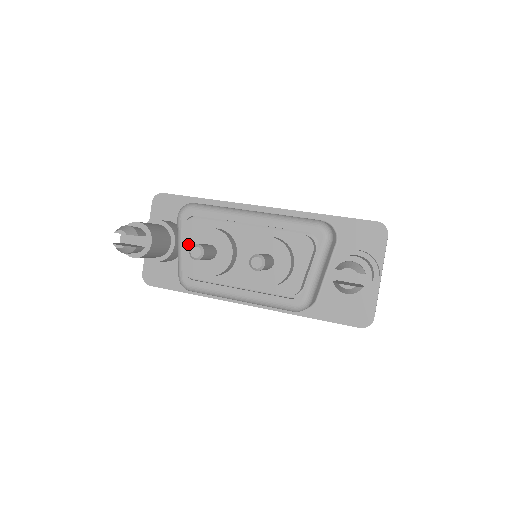
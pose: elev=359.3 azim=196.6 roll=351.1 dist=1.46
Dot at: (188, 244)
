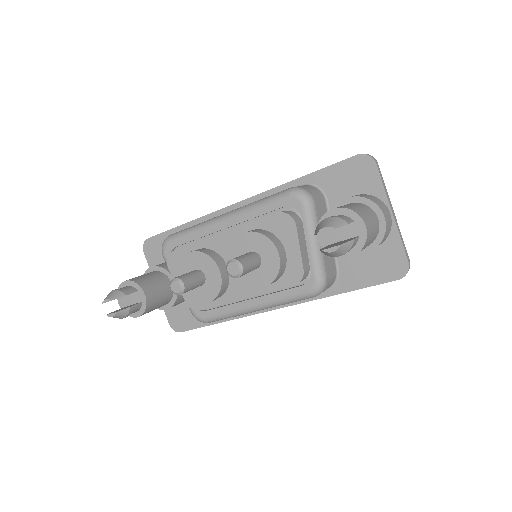
Dot at: occluded
